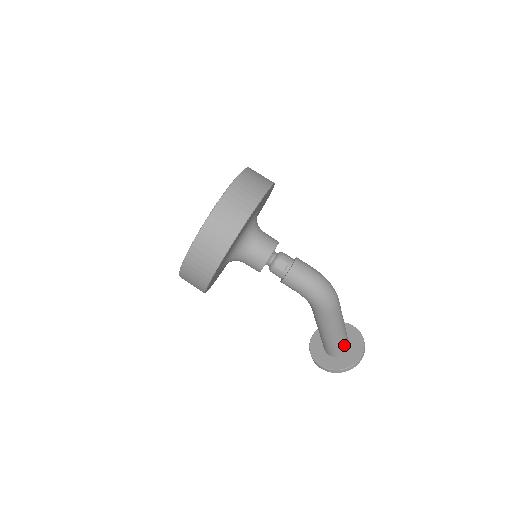
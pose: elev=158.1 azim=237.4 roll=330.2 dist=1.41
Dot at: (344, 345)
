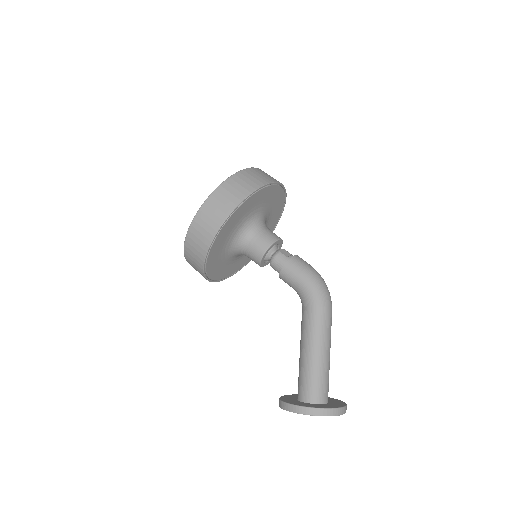
Dot at: (326, 387)
